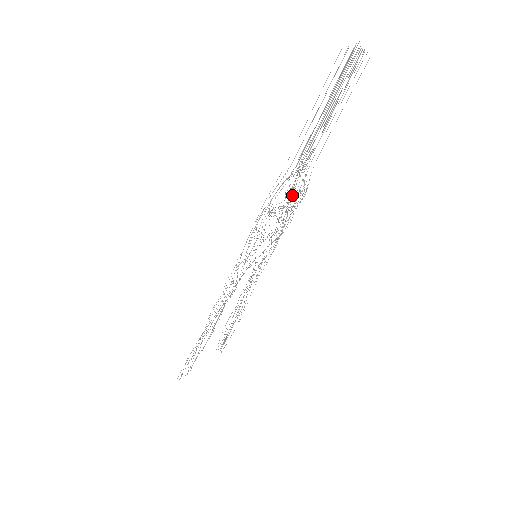
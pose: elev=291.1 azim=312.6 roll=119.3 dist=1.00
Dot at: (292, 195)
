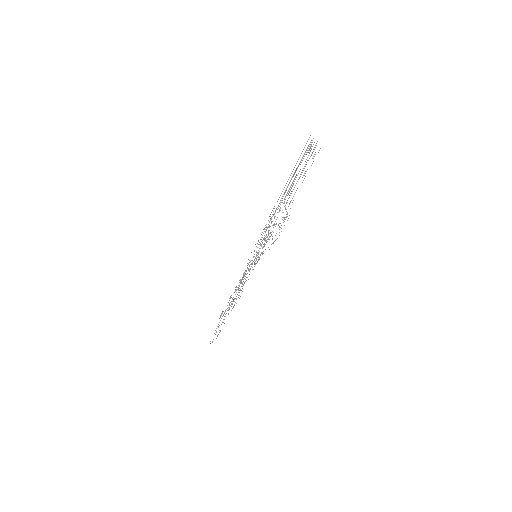
Dot at: occluded
